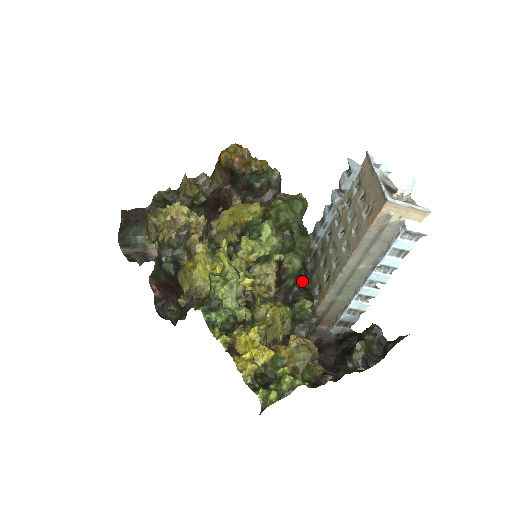
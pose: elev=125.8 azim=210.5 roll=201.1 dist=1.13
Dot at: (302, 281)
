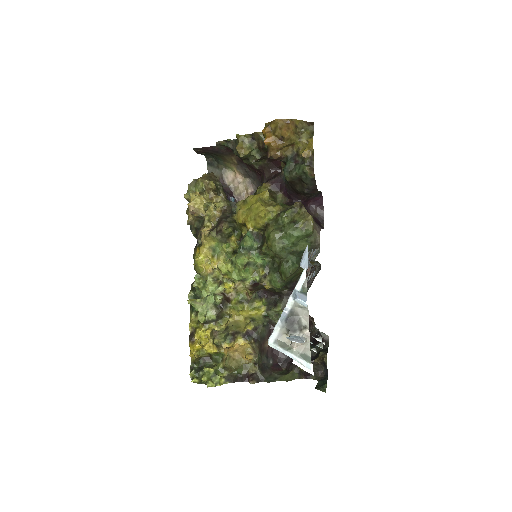
Dot at: occluded
